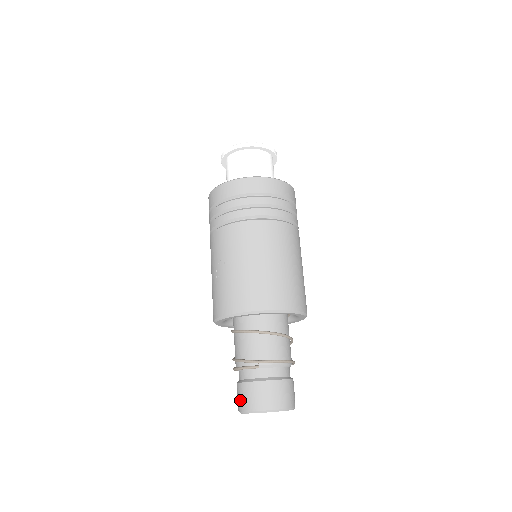
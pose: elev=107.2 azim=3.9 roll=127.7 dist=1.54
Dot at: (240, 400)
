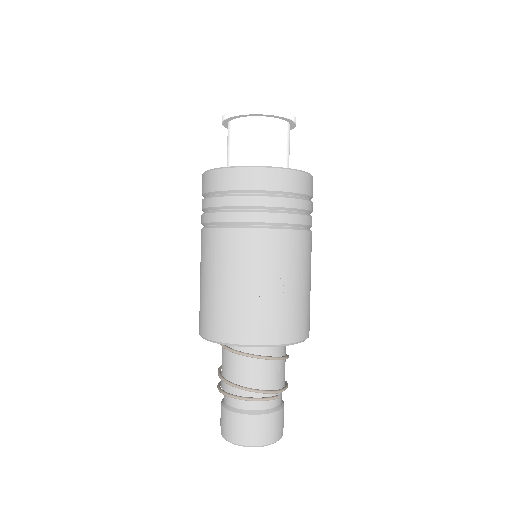
Dot at: (248, 434)
